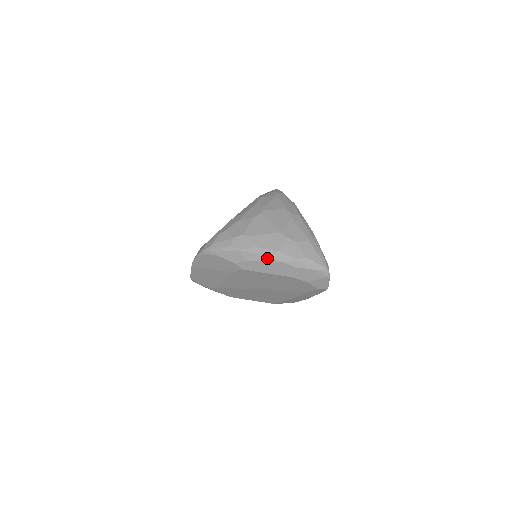
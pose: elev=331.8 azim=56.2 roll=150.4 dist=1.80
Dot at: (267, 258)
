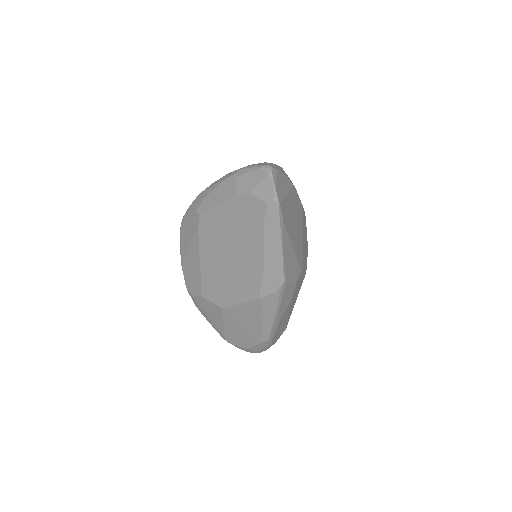
Dot at: (216, 184)
